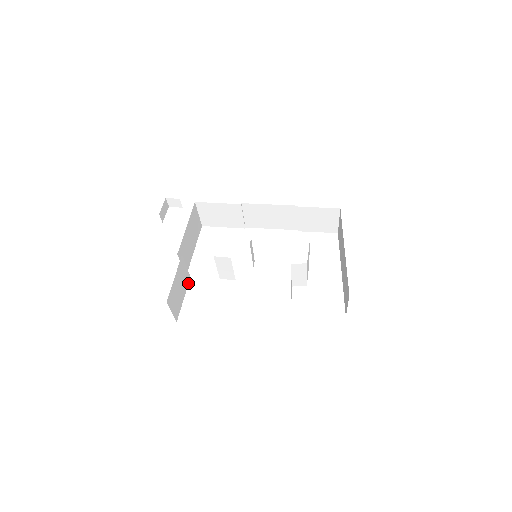
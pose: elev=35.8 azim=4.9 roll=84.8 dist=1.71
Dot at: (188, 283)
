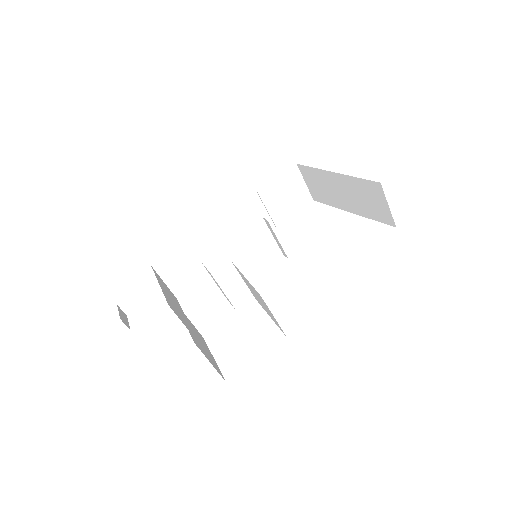
Dot at: occluded
